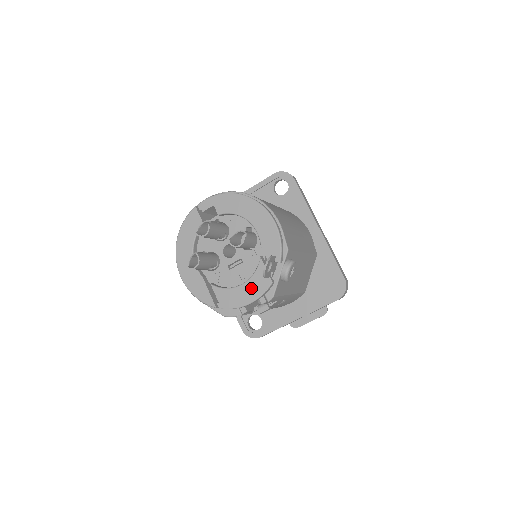
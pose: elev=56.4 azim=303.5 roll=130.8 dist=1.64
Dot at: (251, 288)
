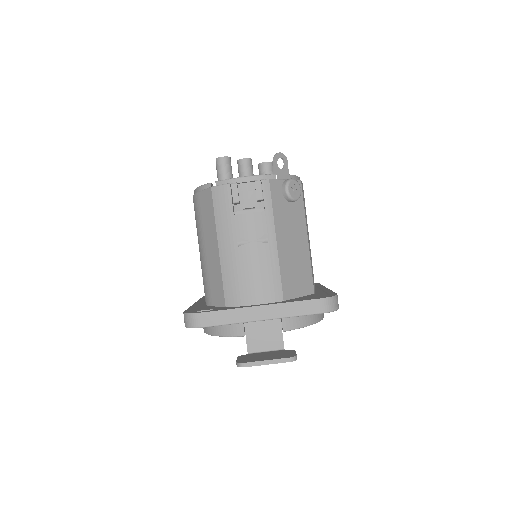
Dot at: occluded
